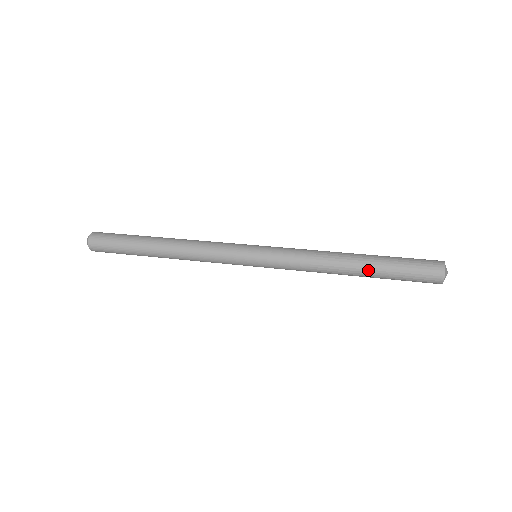
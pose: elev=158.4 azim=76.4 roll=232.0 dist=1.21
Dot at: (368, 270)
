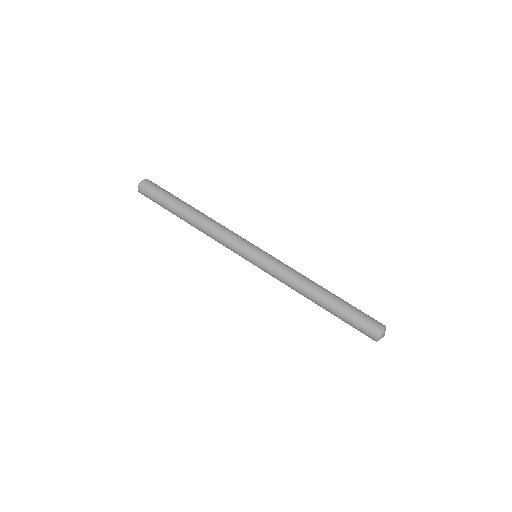
Dot at: (327, 310)
